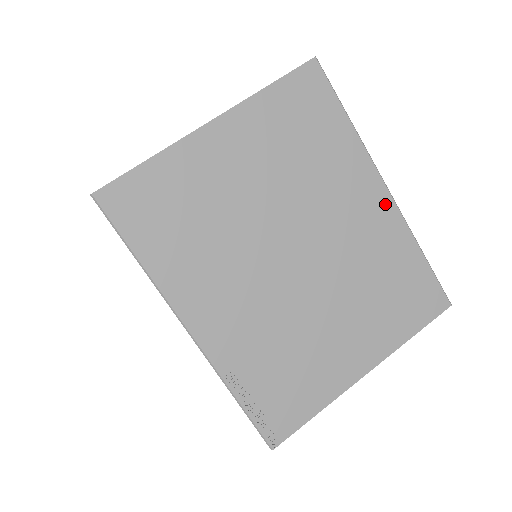
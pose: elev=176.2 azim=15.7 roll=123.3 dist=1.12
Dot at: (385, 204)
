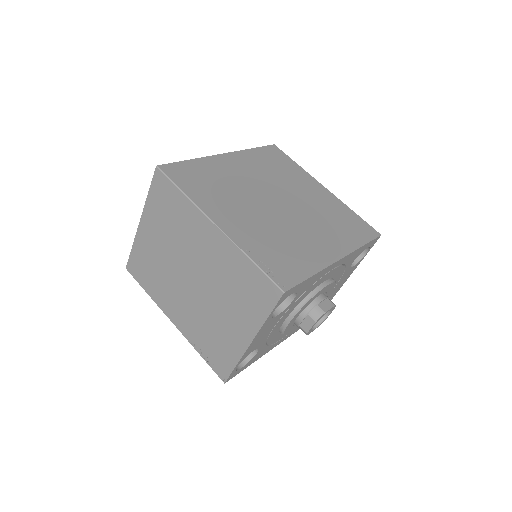
Dot at: (218, 235)
